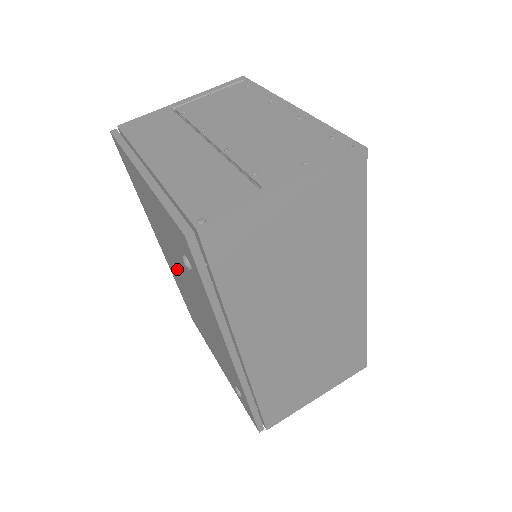
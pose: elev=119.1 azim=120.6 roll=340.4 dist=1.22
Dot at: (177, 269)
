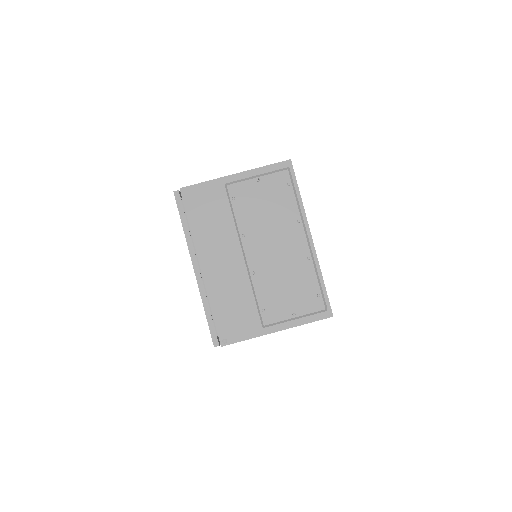
Dot at: occluded
